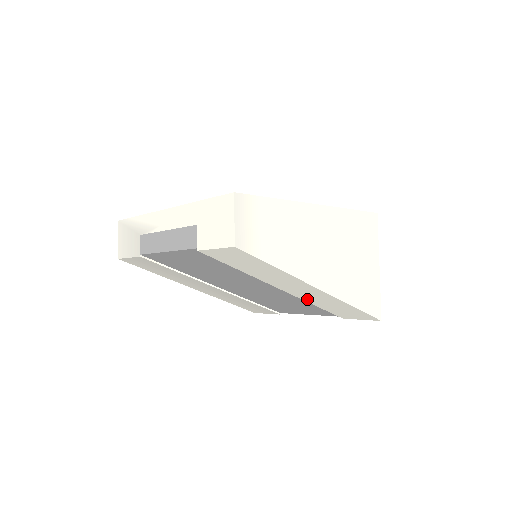
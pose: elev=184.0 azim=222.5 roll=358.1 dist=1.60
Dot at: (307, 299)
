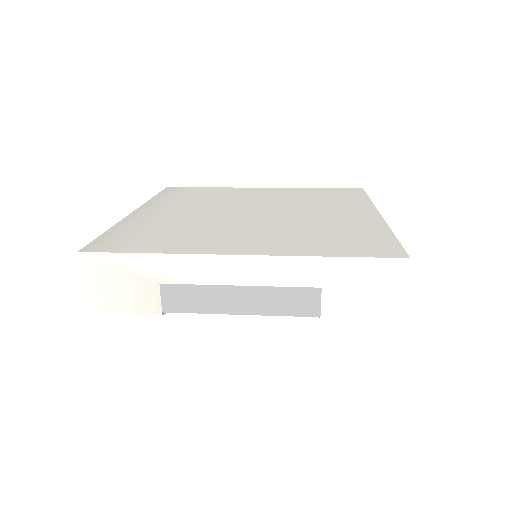
Dot at: occluded
